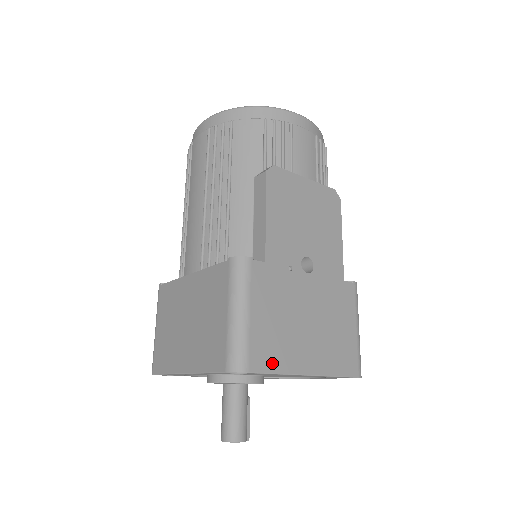
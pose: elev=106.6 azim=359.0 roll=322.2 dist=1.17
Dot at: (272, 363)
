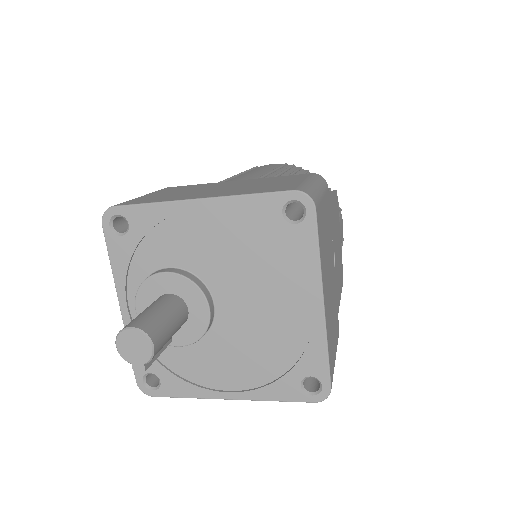
Dot at: (320, 241)
